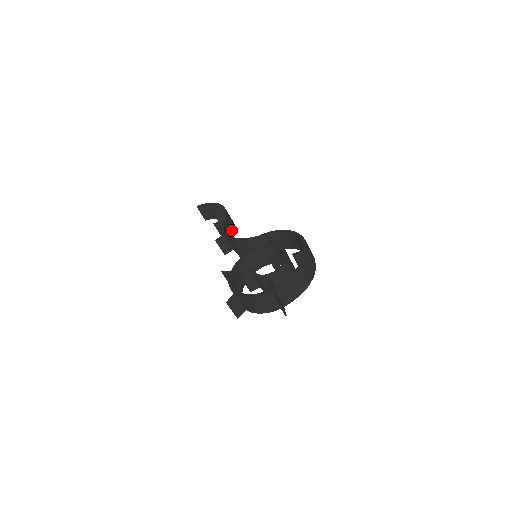
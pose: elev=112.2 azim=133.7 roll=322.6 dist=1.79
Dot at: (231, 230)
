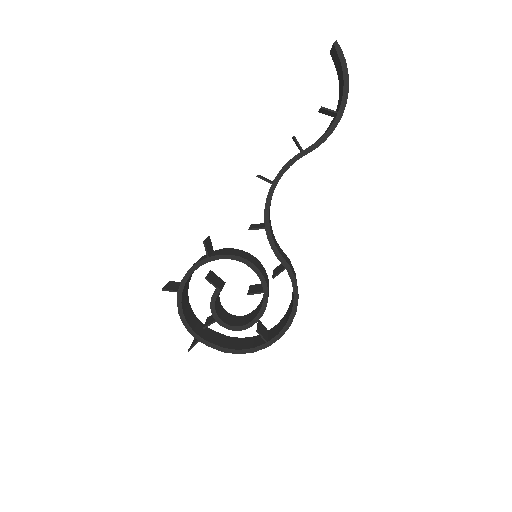
Dot at: occluded
